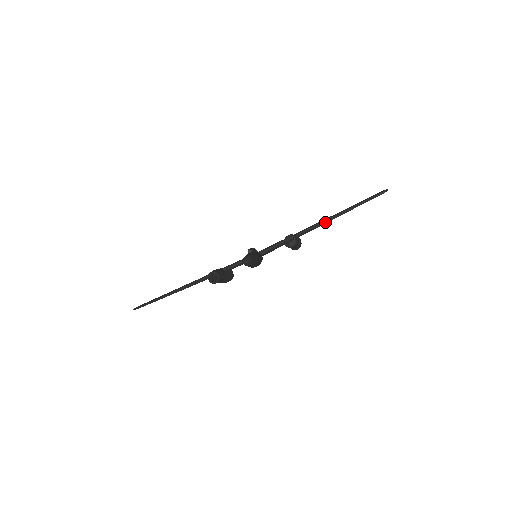
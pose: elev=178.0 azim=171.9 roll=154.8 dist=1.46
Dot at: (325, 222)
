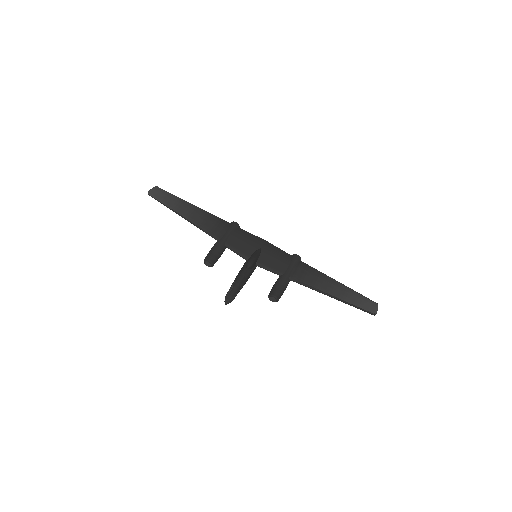
Dot at: (317, 290)
